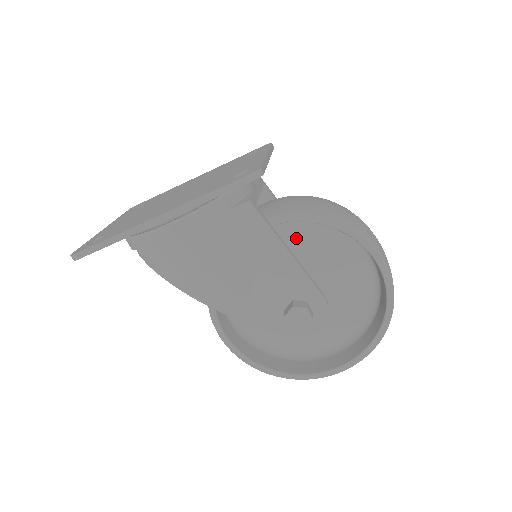
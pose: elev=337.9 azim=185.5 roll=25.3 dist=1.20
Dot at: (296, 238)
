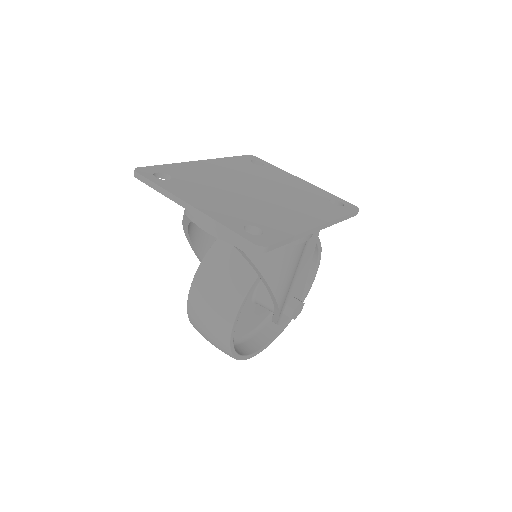
Dot at: occluded
